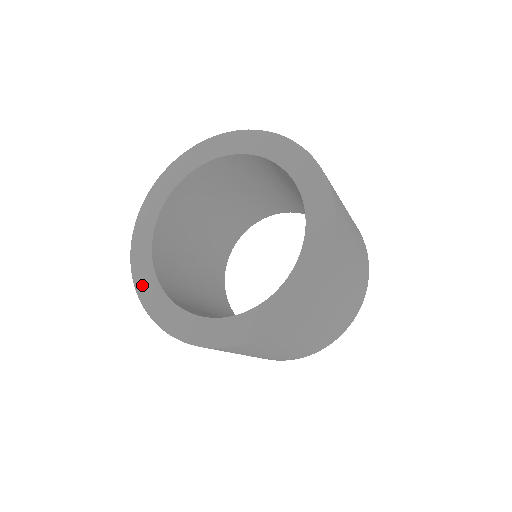
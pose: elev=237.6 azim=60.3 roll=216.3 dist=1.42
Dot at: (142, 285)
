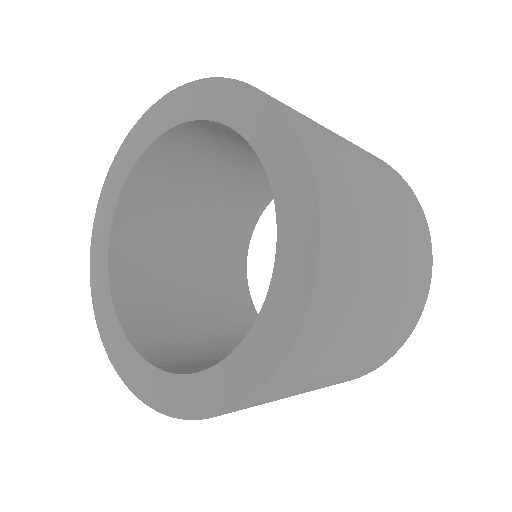
Dot at: (97, 290)
